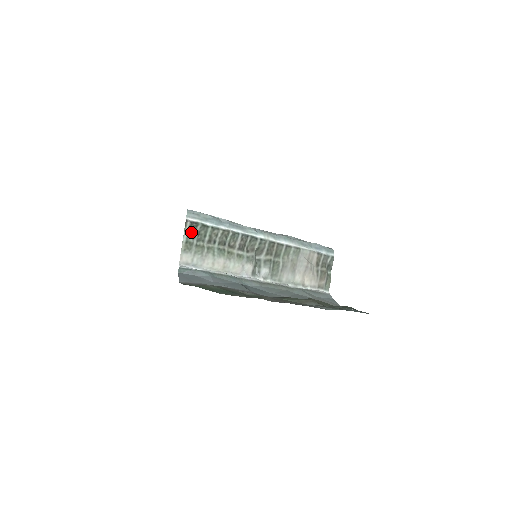
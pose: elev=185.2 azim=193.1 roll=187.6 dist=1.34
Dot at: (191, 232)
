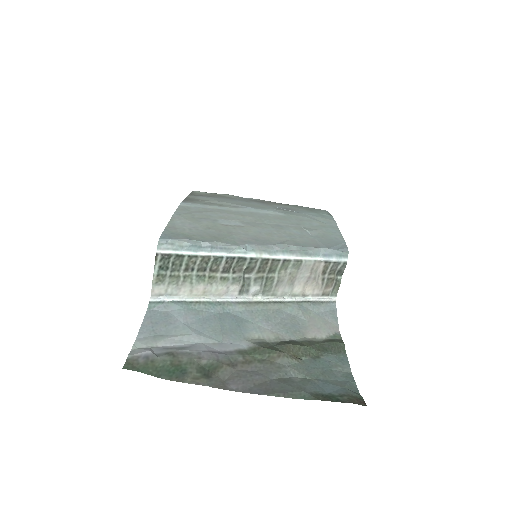
Dot at: (163, 265)
